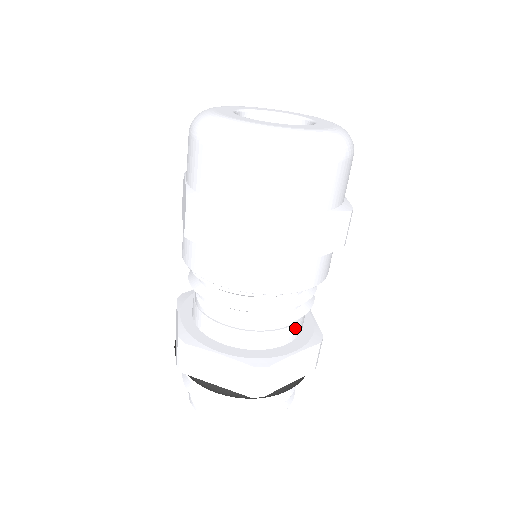
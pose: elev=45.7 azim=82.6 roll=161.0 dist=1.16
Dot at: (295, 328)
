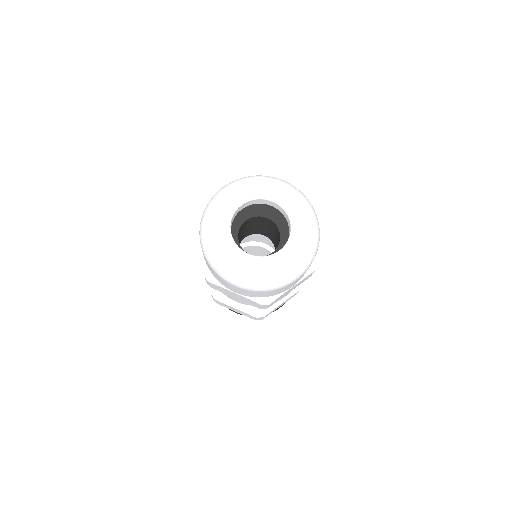
Dot at: occluded
